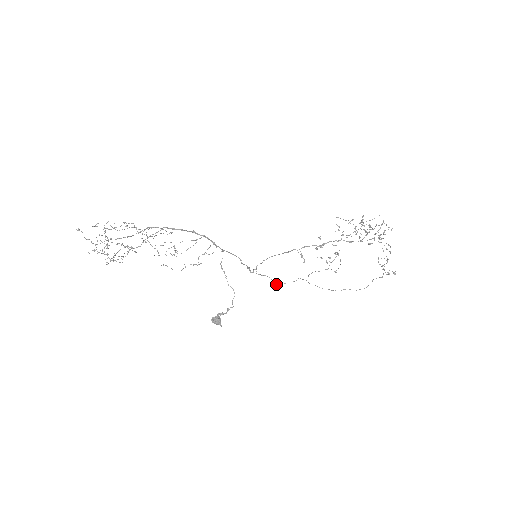
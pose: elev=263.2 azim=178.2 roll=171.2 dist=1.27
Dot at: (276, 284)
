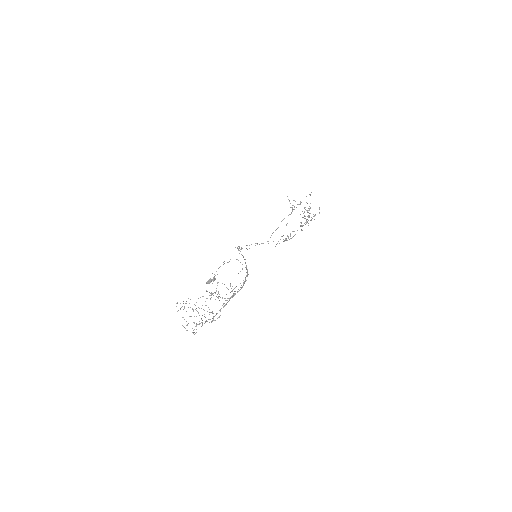
Dot at: occluded
